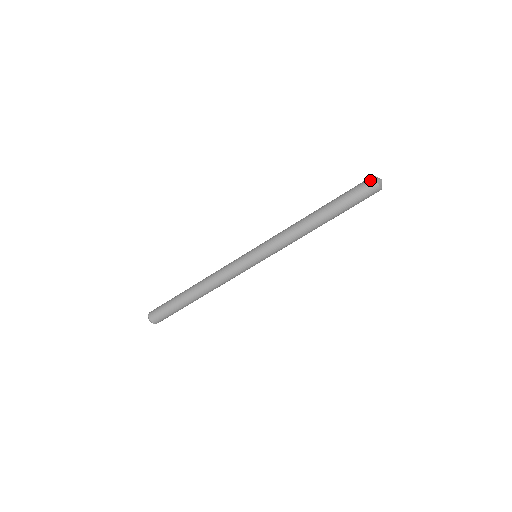
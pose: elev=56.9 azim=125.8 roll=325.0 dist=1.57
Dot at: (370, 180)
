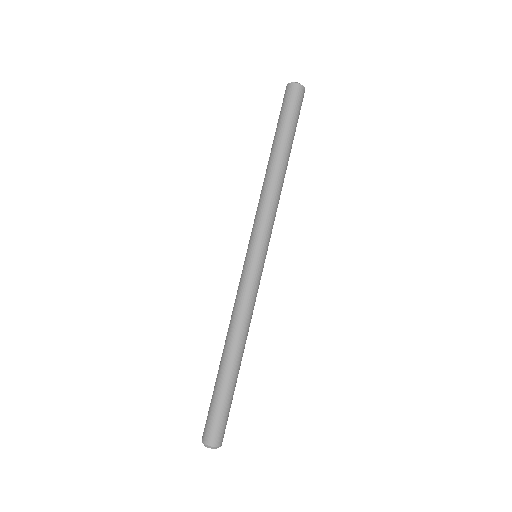
Dot at: (288, 88)
